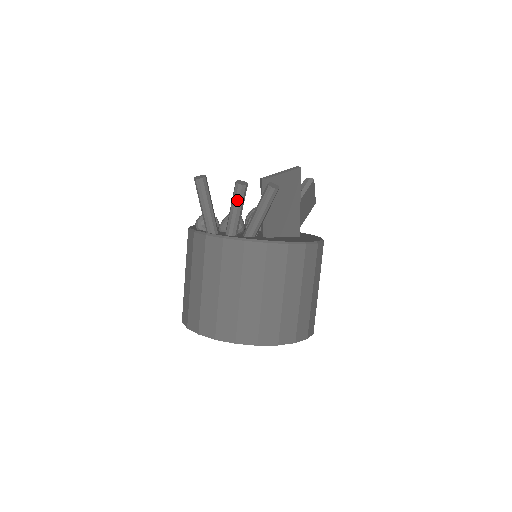
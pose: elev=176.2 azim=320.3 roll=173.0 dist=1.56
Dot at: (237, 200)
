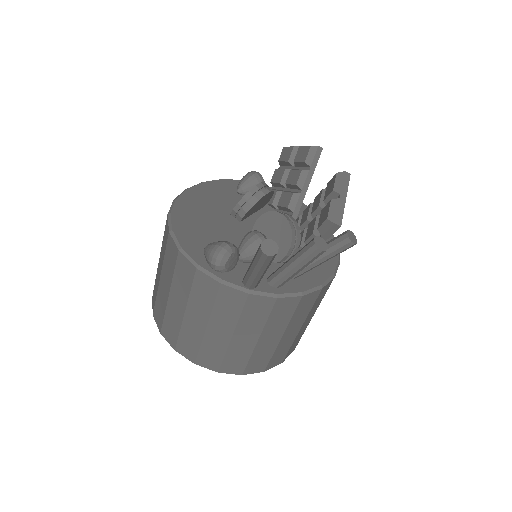
Dot at: (309, 263)
